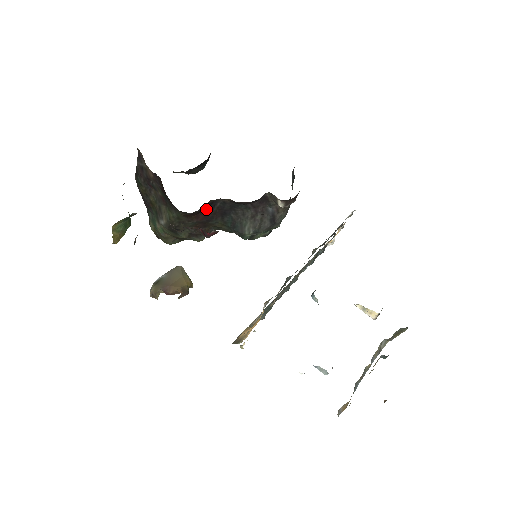
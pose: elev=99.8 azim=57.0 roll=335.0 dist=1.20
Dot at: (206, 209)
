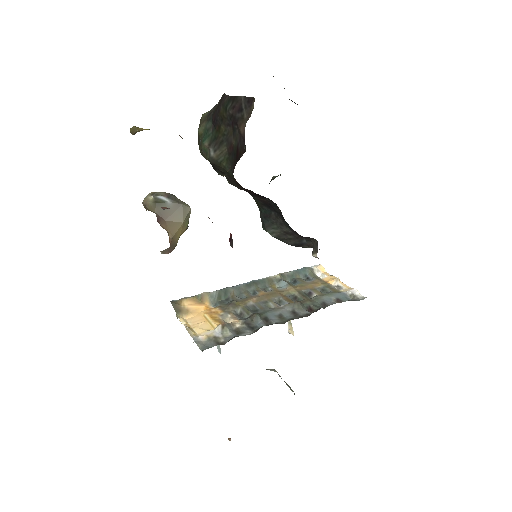
Dot at: occluded
